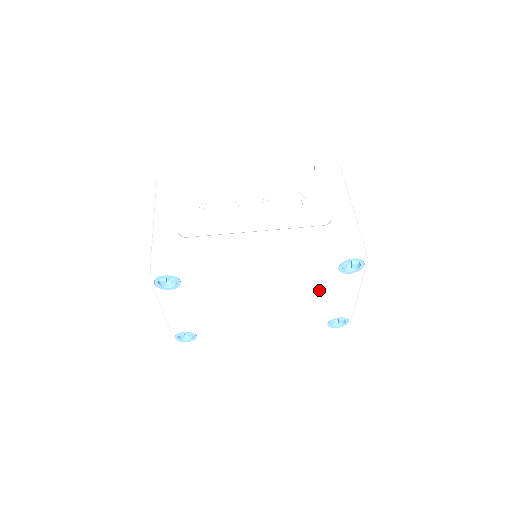
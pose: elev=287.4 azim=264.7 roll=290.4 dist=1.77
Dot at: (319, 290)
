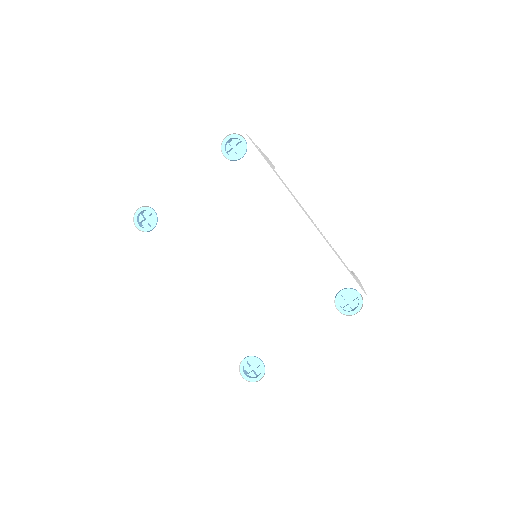
Dot at: (297, 300)
